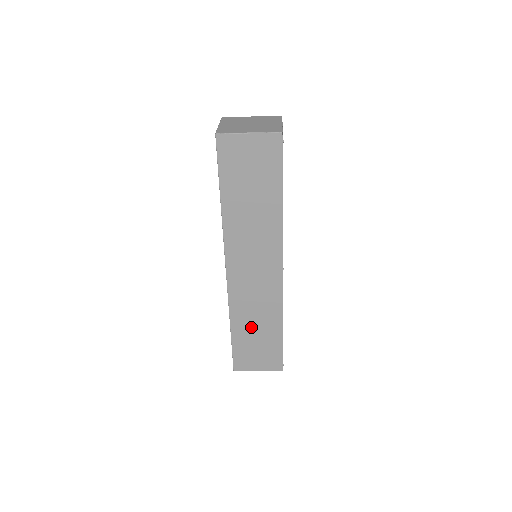
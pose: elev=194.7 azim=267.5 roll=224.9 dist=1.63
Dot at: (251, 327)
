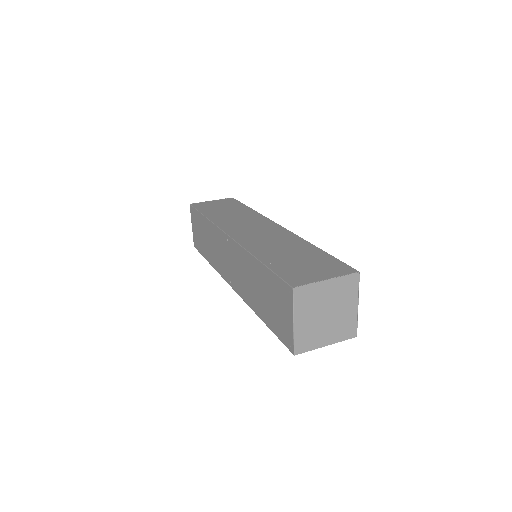
Dot at: occluded
